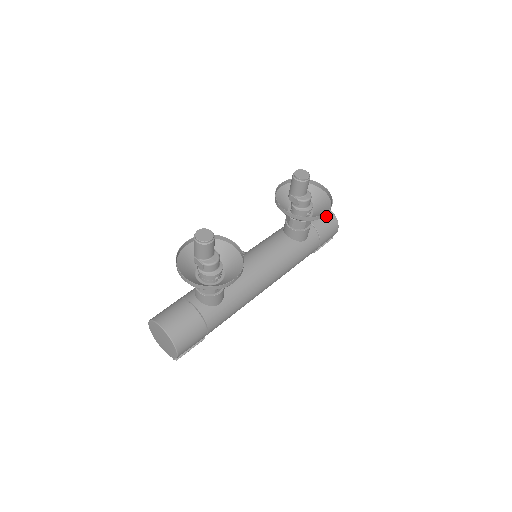
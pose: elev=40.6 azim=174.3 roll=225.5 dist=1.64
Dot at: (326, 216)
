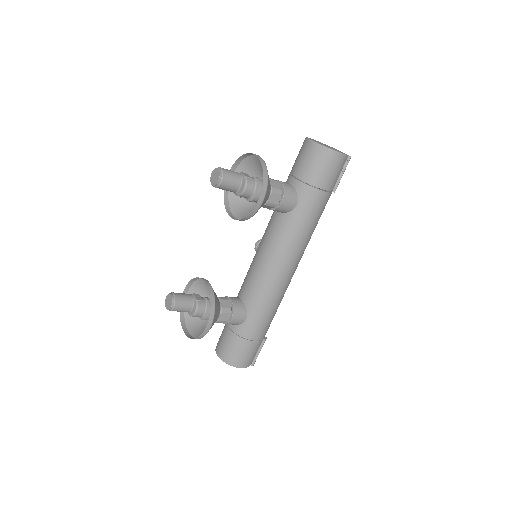
Dot at: (310, 155)
